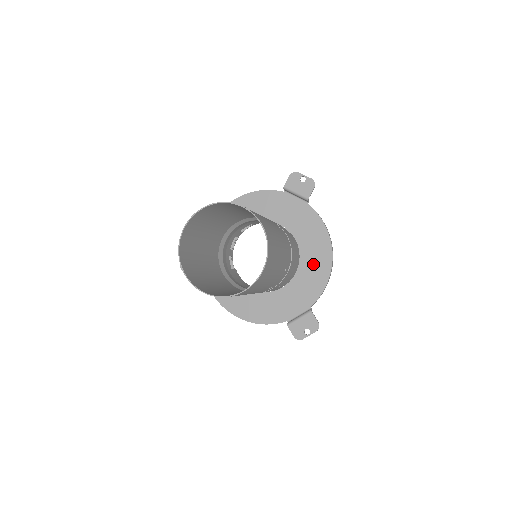
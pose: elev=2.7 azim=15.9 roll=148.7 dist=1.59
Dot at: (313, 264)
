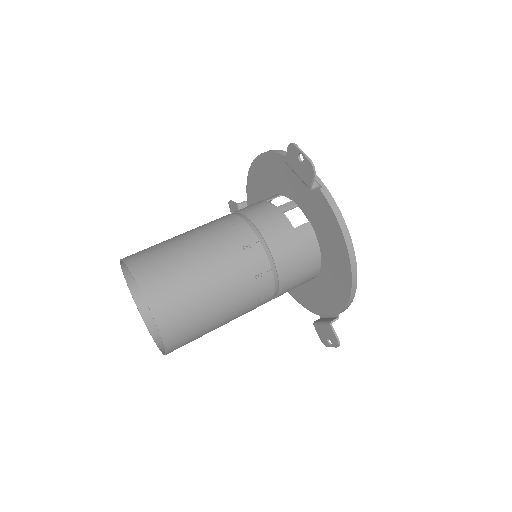
Dot at: (334, 270)
